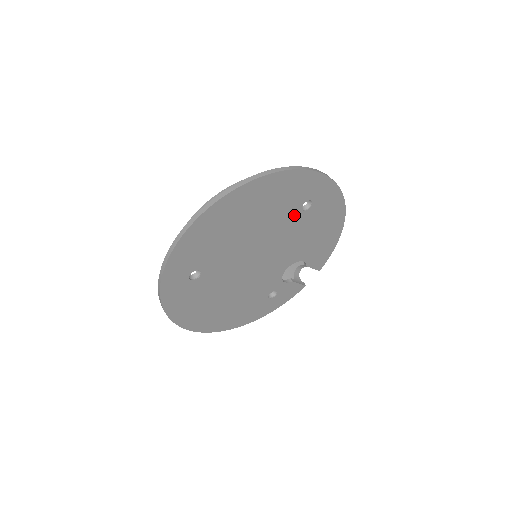
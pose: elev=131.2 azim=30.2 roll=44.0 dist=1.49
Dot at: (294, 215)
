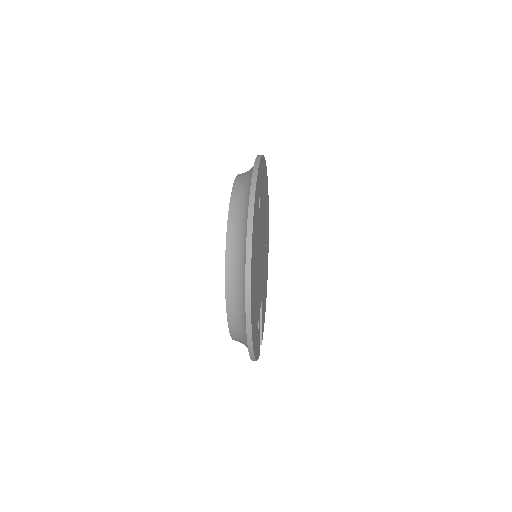
Dot at: occluded
